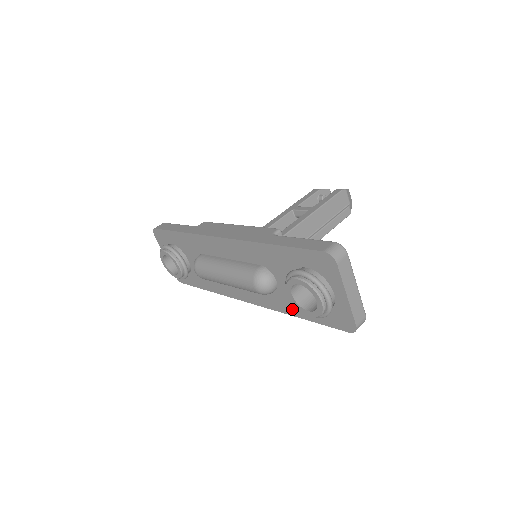
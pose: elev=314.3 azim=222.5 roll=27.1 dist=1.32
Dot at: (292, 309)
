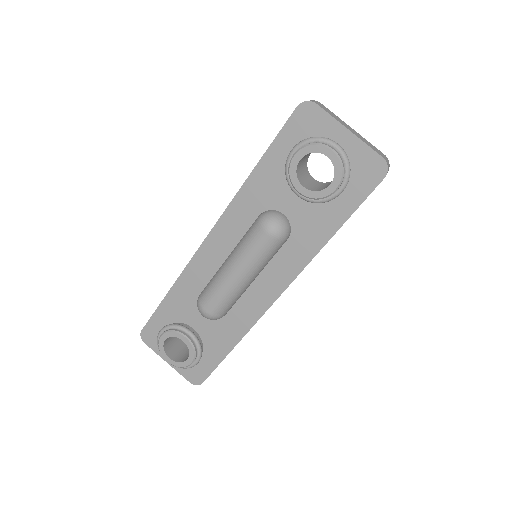
Dot at: (320, 233)
